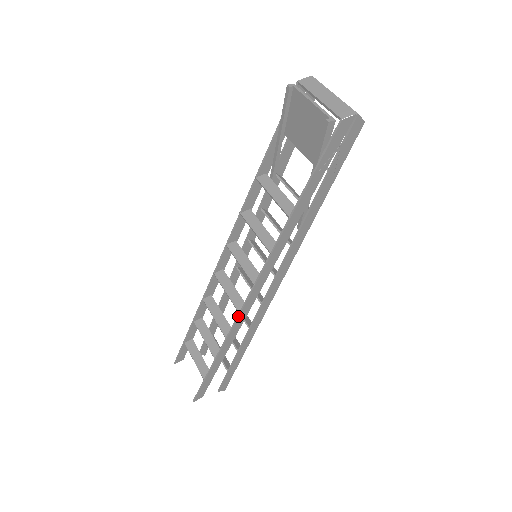
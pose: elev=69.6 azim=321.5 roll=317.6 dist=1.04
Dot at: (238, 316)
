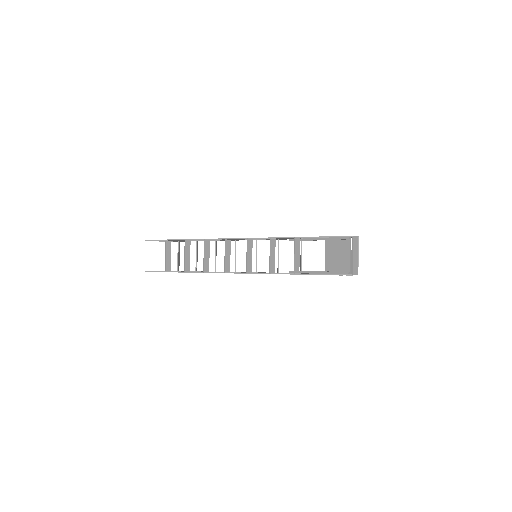
Dot at: occluded
